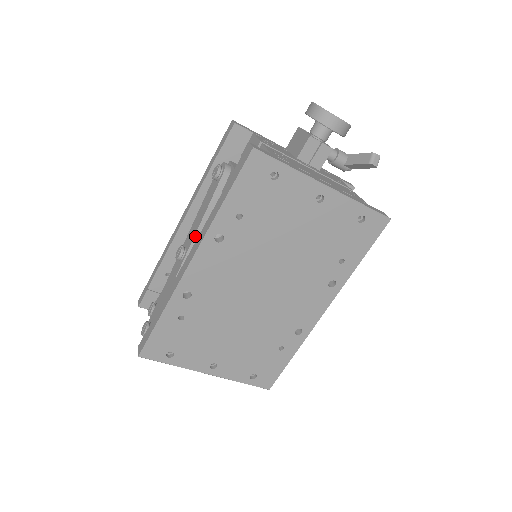
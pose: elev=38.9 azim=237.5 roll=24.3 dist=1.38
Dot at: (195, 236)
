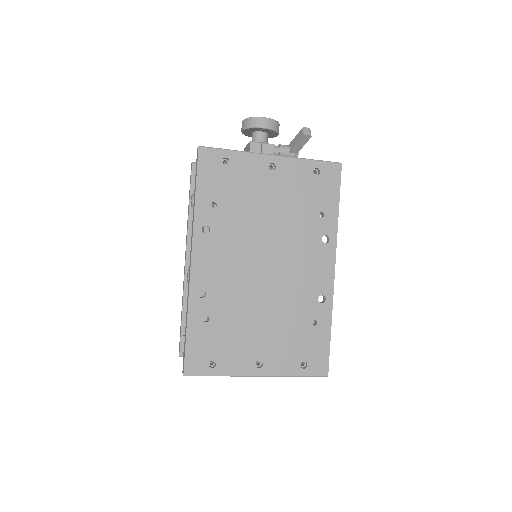
Dot at: occluded
